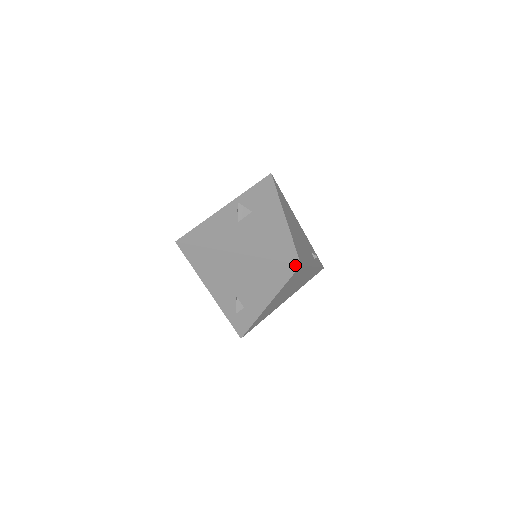
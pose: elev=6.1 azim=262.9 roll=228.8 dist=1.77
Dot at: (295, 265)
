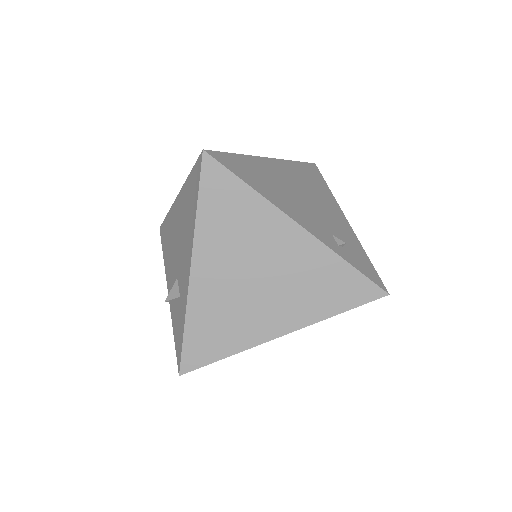
Dot at: (200, 157)
